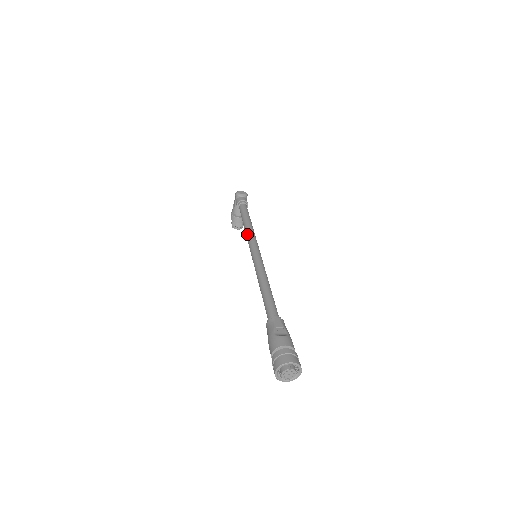
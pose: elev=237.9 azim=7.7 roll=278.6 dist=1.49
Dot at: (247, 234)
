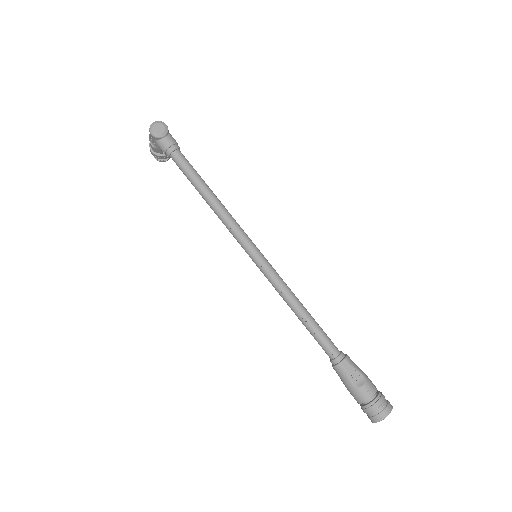
Dot at: (223, 222)
